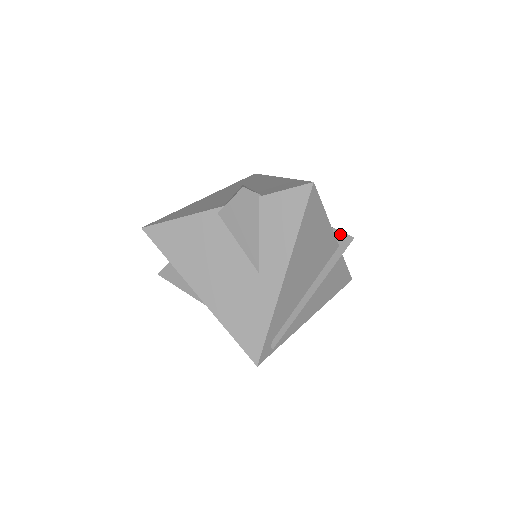
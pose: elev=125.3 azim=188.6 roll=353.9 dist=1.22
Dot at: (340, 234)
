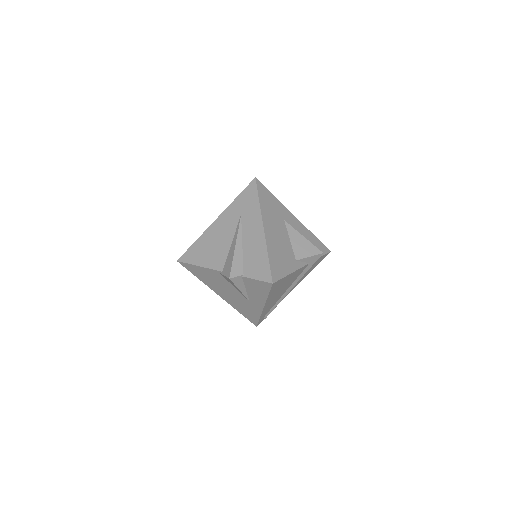
Dot at: (310, 258)
